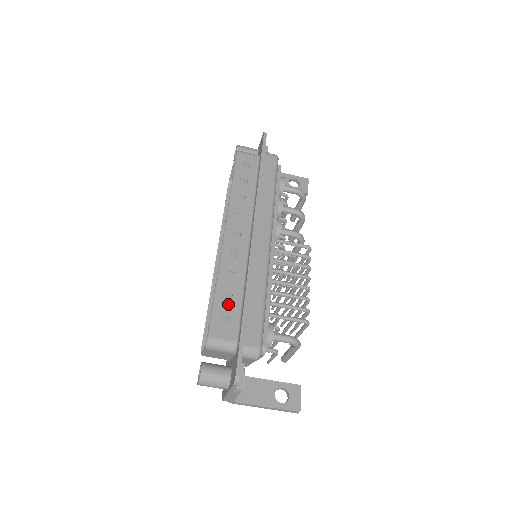
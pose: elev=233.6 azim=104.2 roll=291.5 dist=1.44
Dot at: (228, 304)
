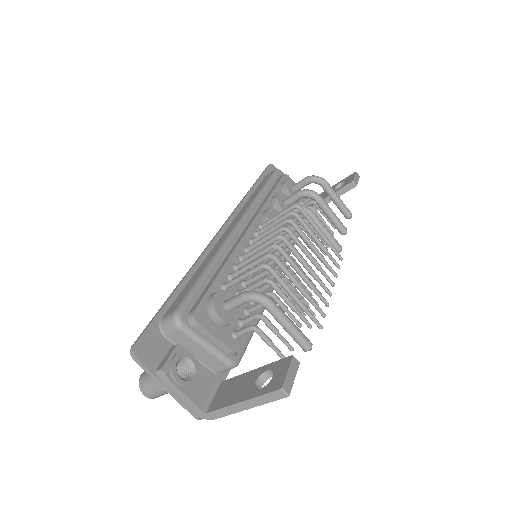
Dot at: occluded
